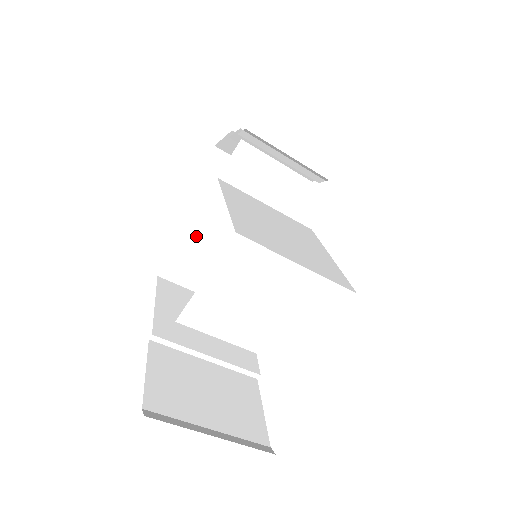
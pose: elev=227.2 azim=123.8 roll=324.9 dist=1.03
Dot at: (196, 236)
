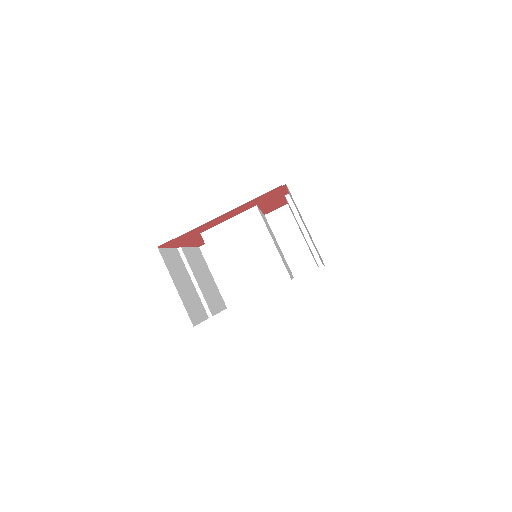
Dot at: occluded
